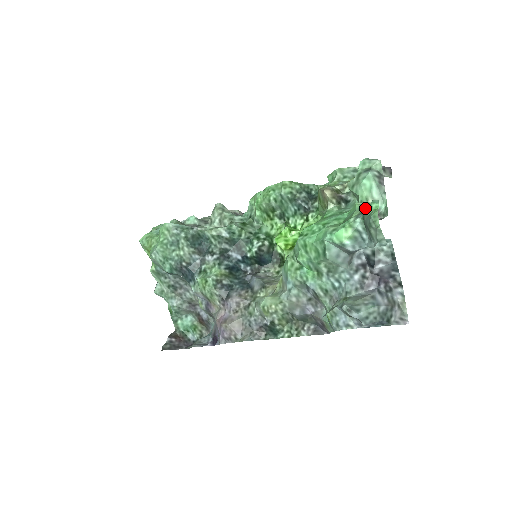
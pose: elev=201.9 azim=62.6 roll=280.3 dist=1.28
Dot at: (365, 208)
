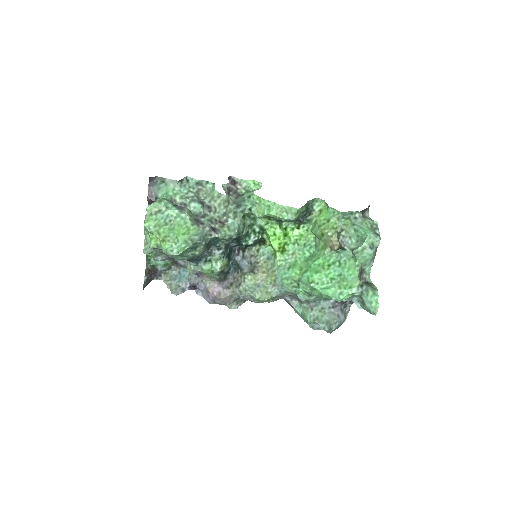
Dot at: occluded
